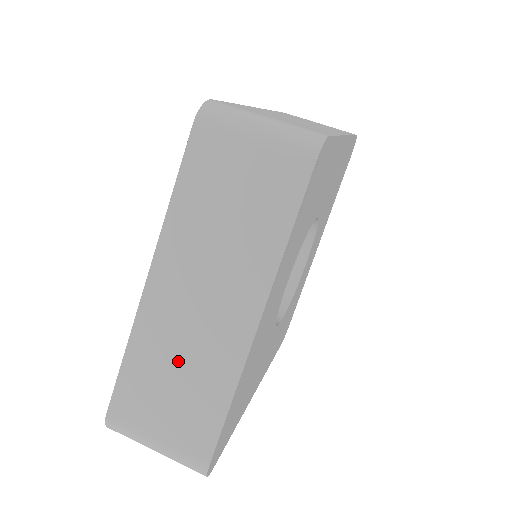
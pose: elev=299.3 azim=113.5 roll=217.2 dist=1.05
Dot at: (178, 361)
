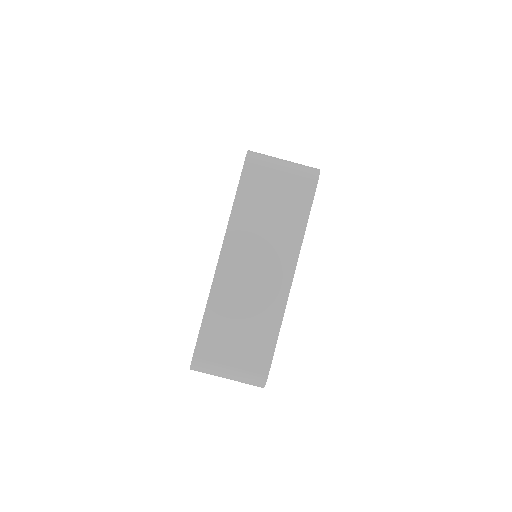
Dot at: (243, 309)
